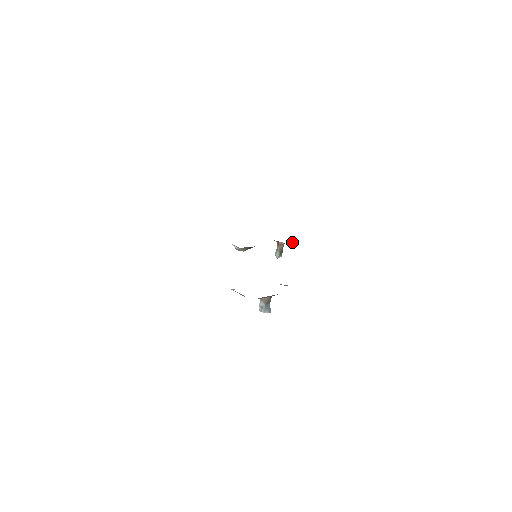
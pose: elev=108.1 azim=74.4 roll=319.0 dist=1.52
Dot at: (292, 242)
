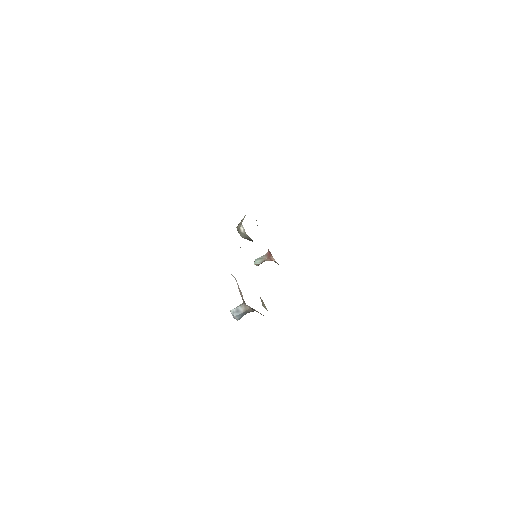
Dot at: occluded
